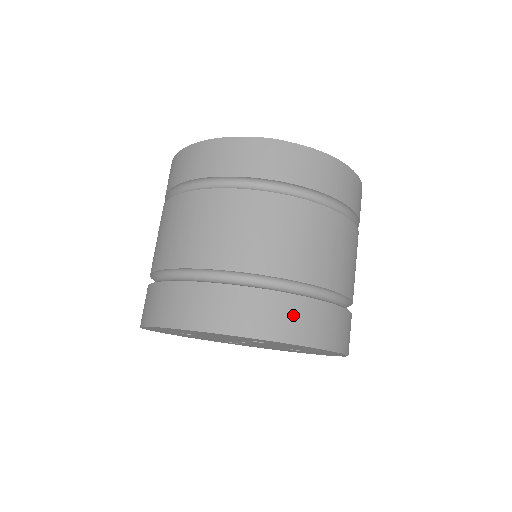
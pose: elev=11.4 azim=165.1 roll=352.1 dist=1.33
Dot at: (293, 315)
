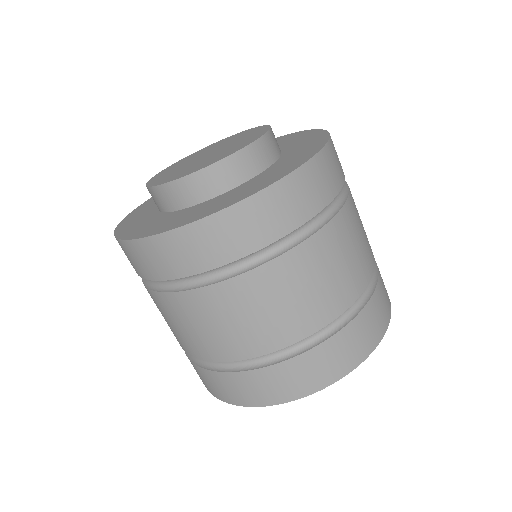
Dot at: (298, 375)
